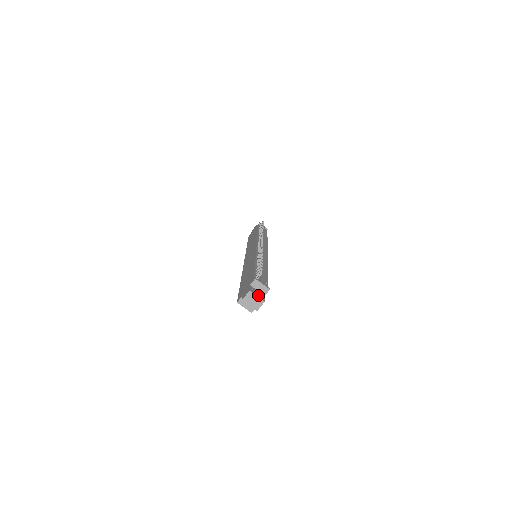
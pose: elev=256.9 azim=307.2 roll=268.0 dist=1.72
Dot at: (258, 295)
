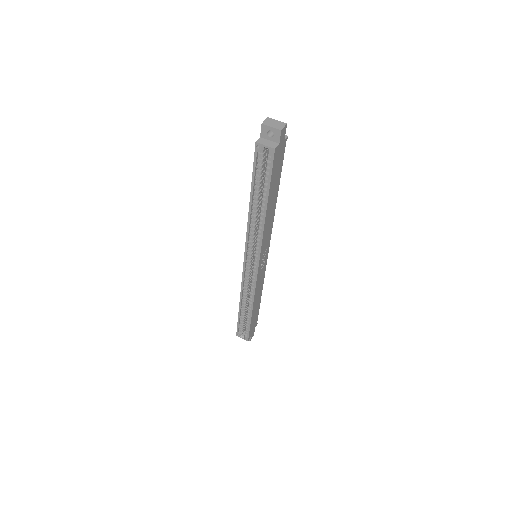
Dot at: occluded
